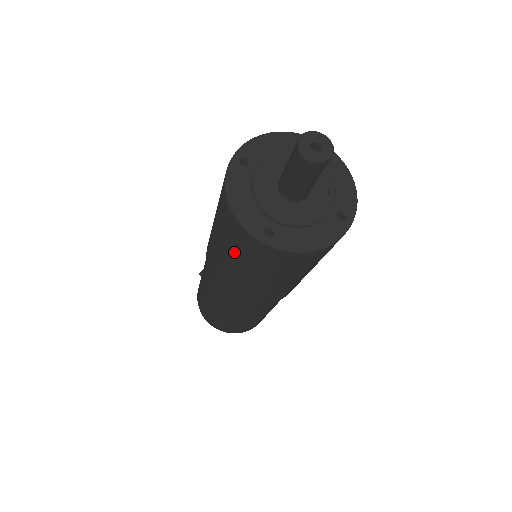
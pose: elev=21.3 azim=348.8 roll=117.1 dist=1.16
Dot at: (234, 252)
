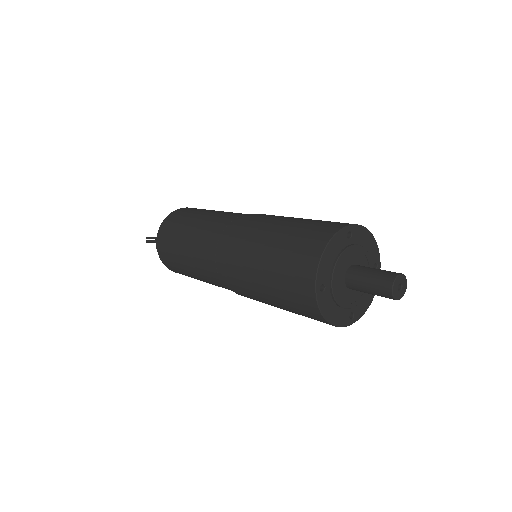
Dot at: occluded
